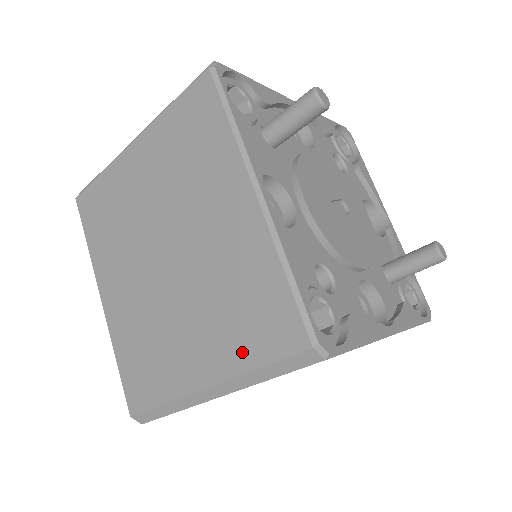
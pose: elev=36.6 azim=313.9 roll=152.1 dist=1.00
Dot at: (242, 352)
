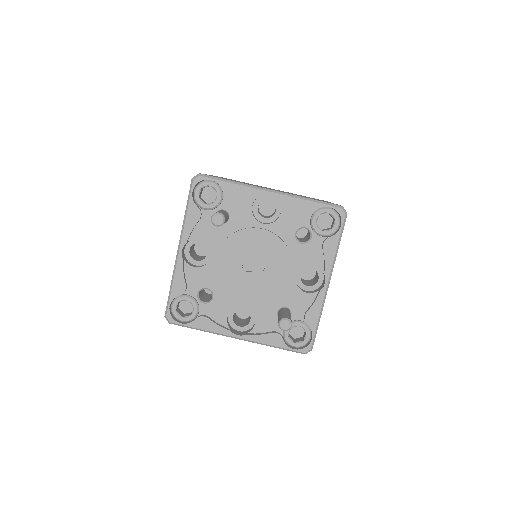
Dot at: occluded
